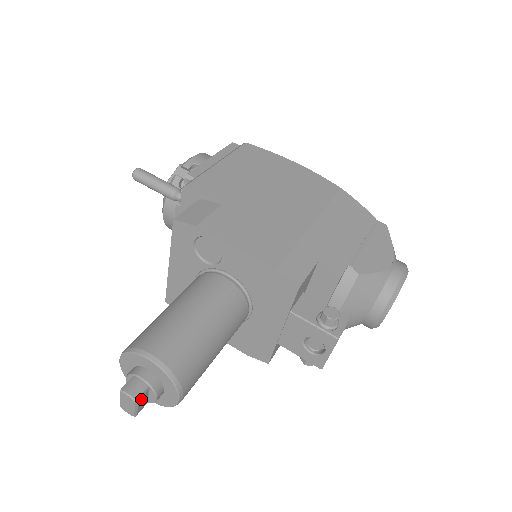
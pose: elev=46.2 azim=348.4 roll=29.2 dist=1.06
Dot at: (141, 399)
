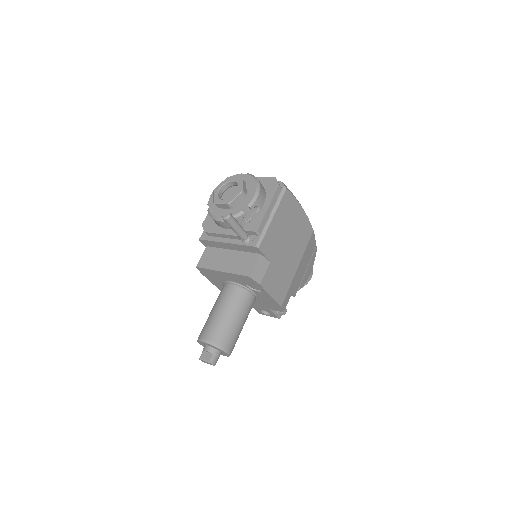
Dot at: occluded
